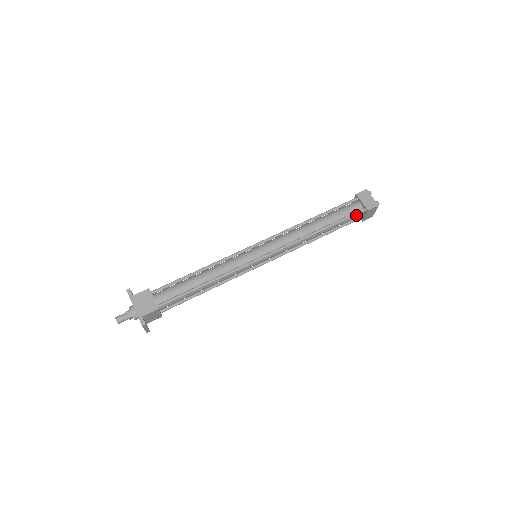
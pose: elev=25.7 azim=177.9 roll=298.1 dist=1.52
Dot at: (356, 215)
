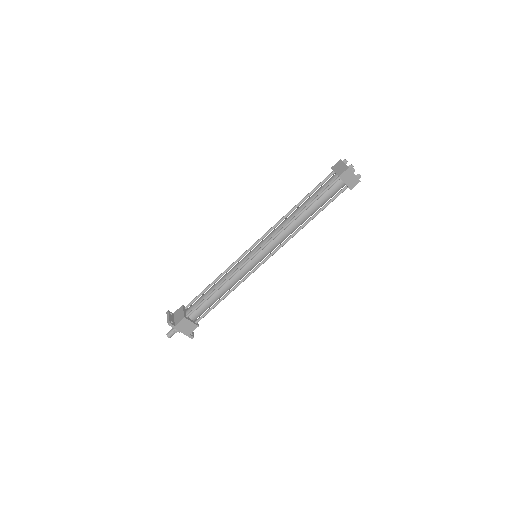
Dot at: (338, 190)
